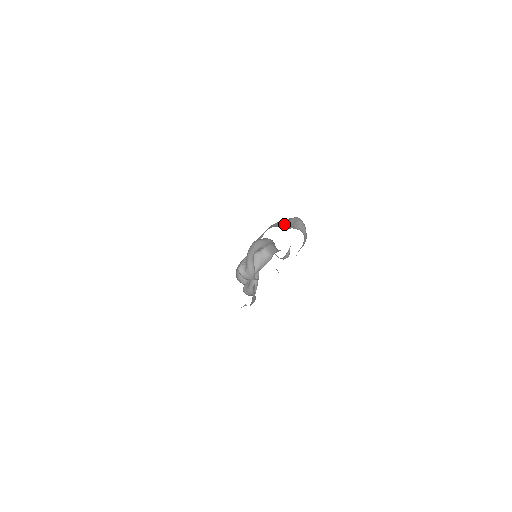
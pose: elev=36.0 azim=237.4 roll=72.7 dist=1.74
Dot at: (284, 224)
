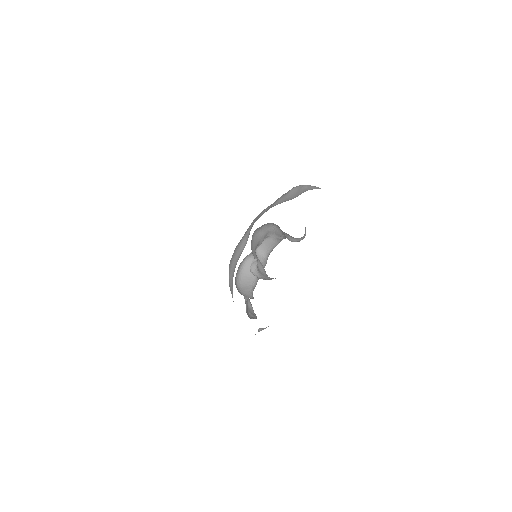
Dot at: (283, 199)
